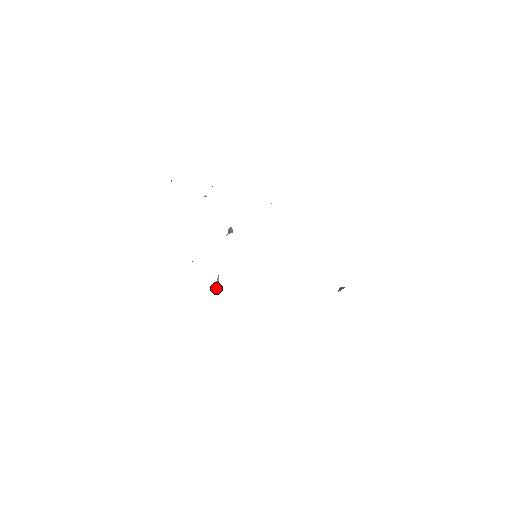
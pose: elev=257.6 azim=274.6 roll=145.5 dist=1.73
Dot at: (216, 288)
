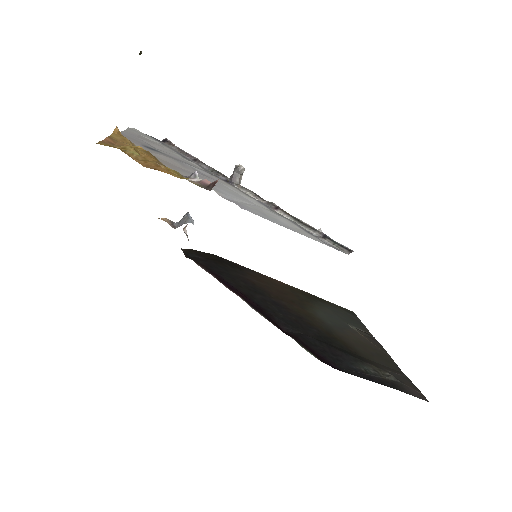
Dot at: (186, 226)
